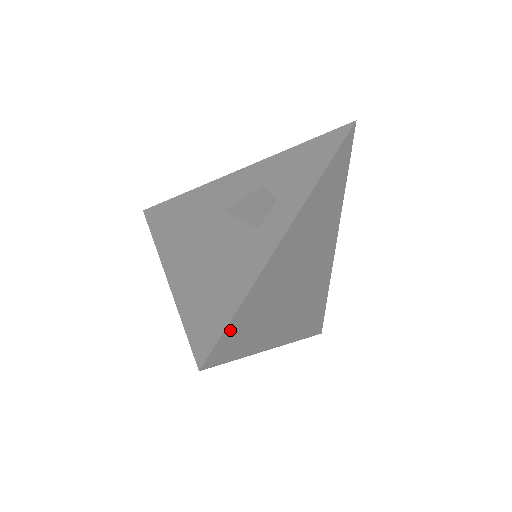
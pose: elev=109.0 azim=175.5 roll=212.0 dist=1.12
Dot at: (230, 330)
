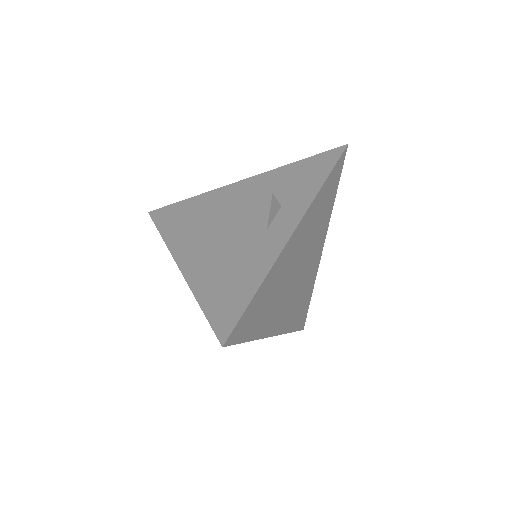
Dot at: (246, 314)
